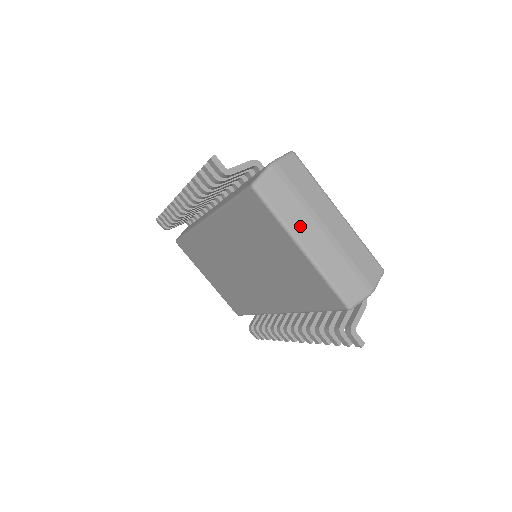
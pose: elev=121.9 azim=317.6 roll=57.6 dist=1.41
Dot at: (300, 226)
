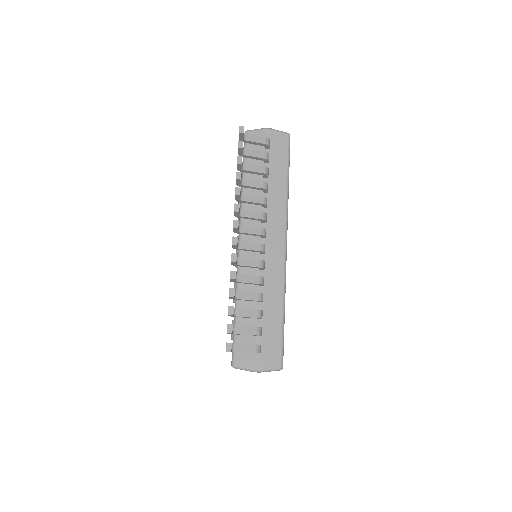
Dot at: occluded
